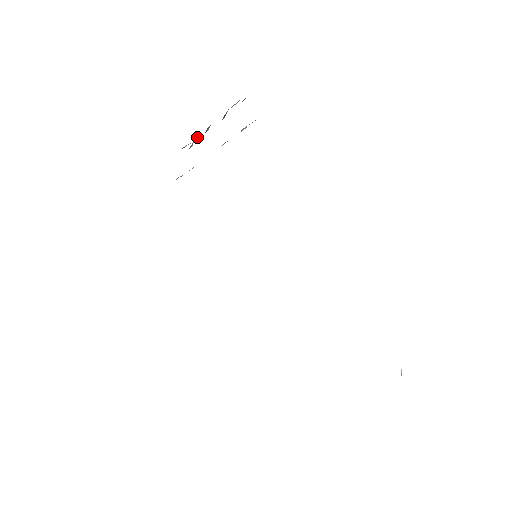
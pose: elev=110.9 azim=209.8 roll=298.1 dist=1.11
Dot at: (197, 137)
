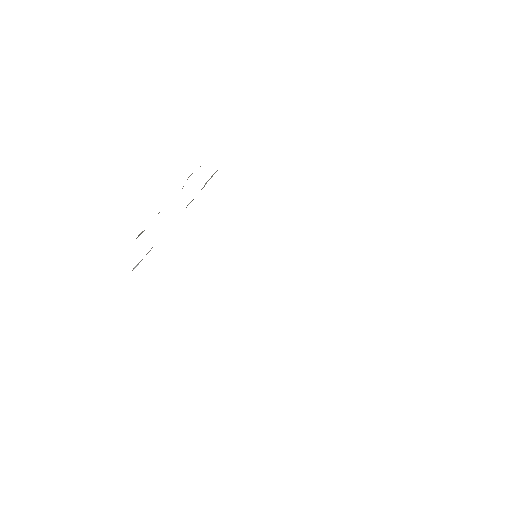
Dot at: occluded
